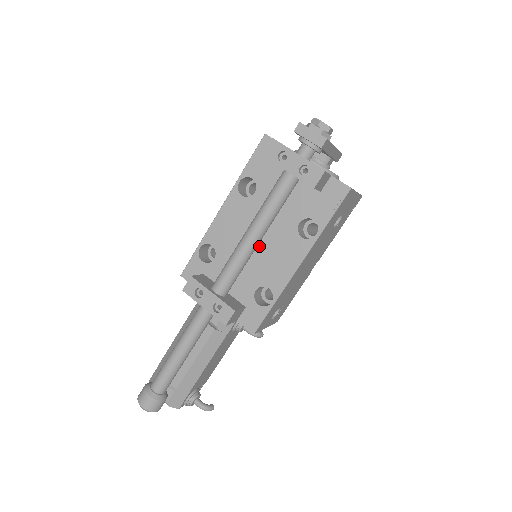
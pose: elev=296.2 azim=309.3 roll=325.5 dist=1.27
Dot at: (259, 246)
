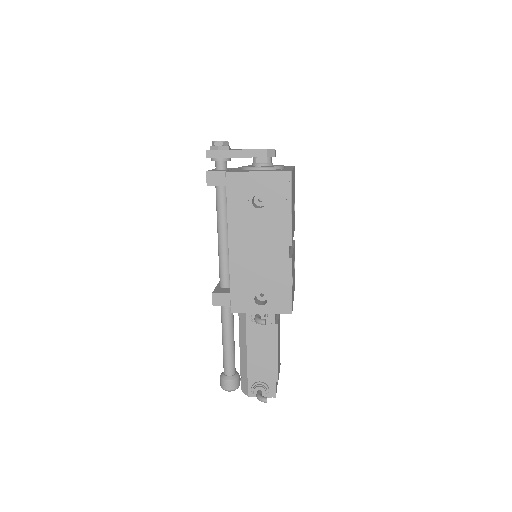
Dot at: occluded
